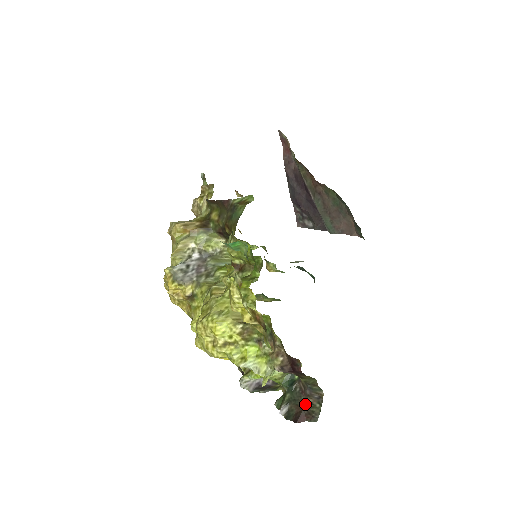
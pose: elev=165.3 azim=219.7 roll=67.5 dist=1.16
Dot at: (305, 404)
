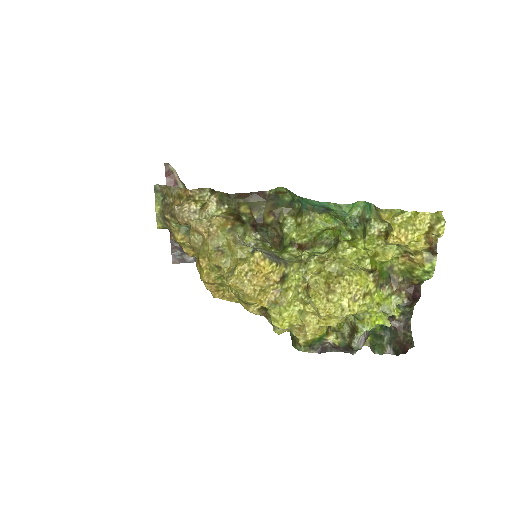
Dot at: (402, 337)
